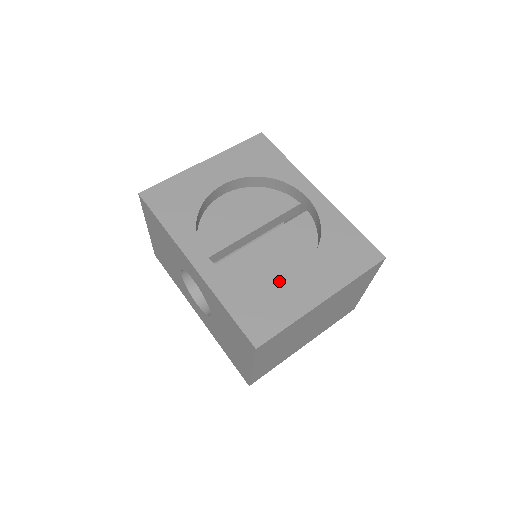
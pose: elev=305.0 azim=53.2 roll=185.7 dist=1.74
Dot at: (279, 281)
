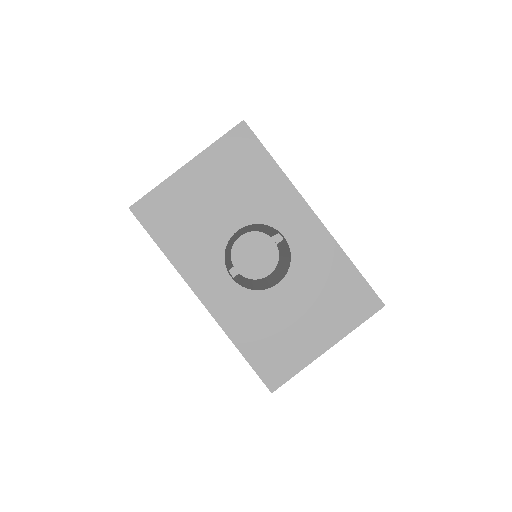
Dot at: occluded
